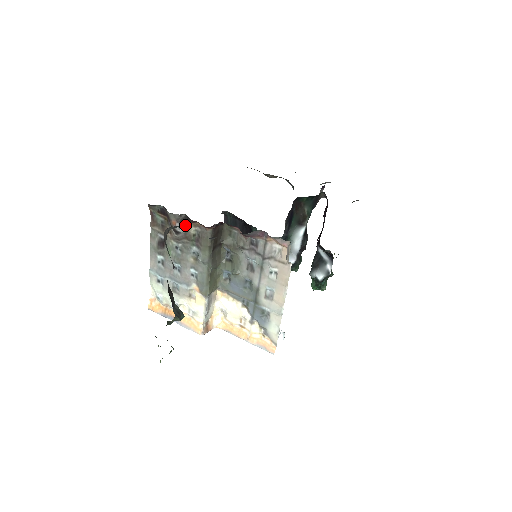
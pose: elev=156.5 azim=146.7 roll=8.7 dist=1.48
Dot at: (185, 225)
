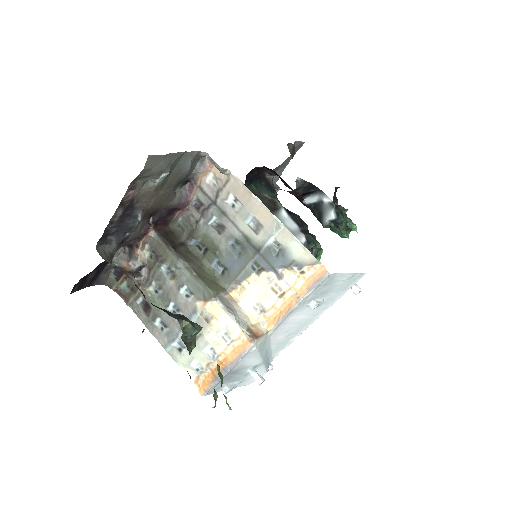
Dot at: (136, 257)
